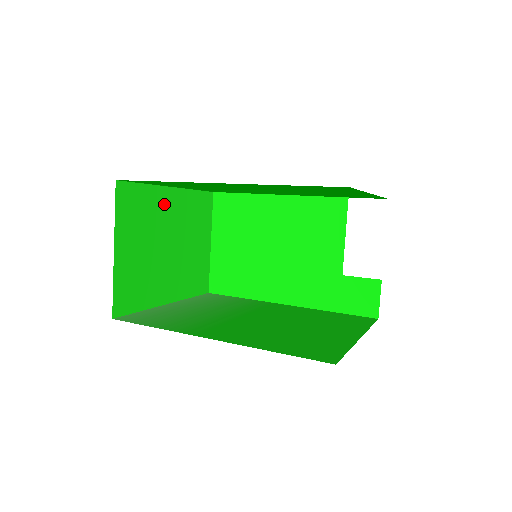
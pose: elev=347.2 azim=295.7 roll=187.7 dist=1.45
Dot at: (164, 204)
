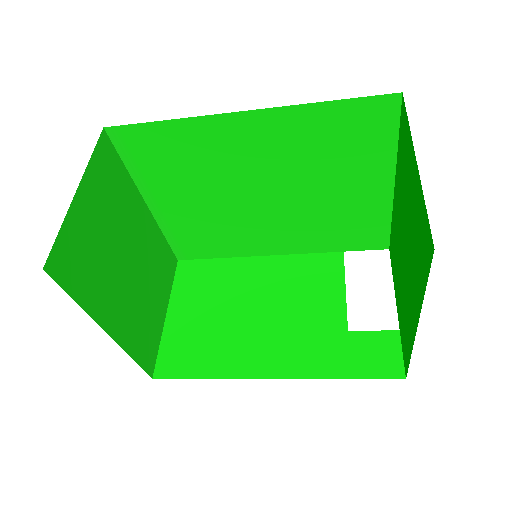
Dot at: (136, 211)
